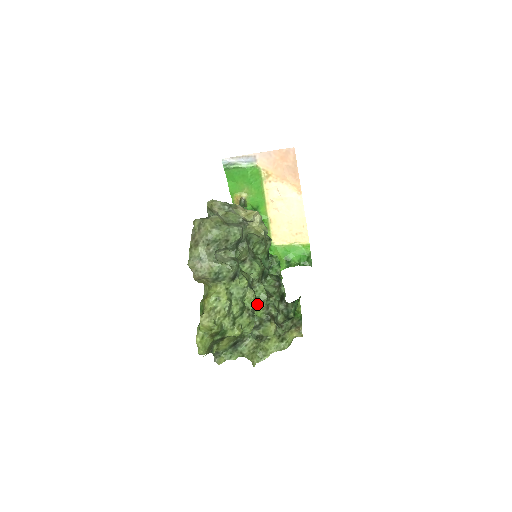
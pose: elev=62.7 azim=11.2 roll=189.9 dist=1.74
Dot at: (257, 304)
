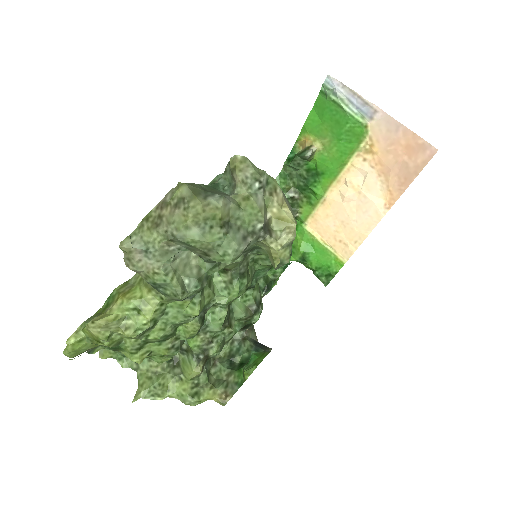
Dot at: (199, 331)
